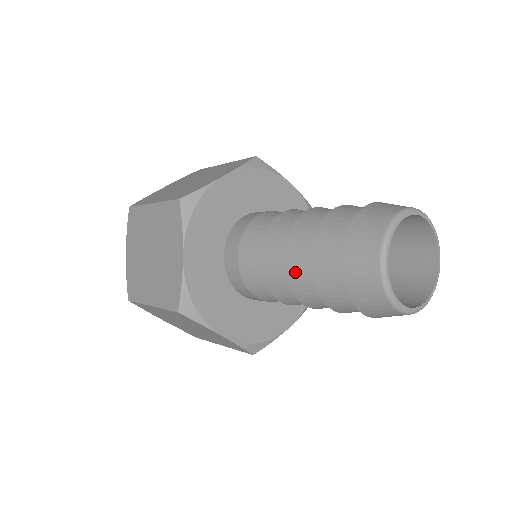
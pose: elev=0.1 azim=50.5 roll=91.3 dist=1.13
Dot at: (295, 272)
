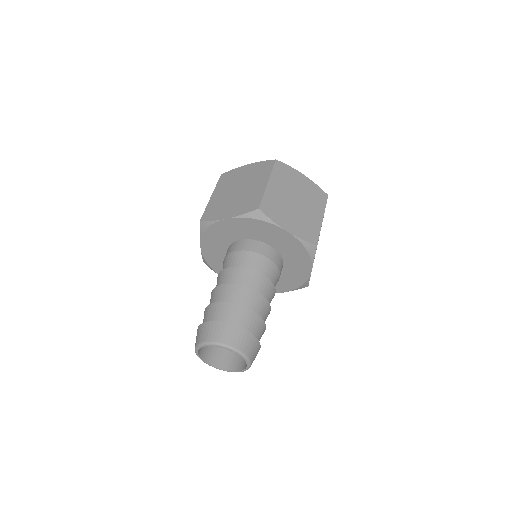
Dot at: occluded
